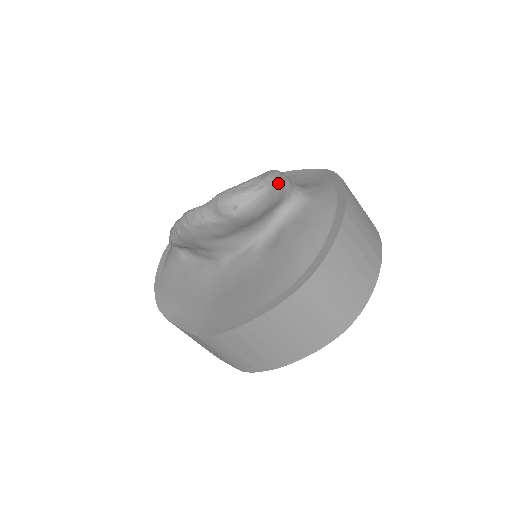
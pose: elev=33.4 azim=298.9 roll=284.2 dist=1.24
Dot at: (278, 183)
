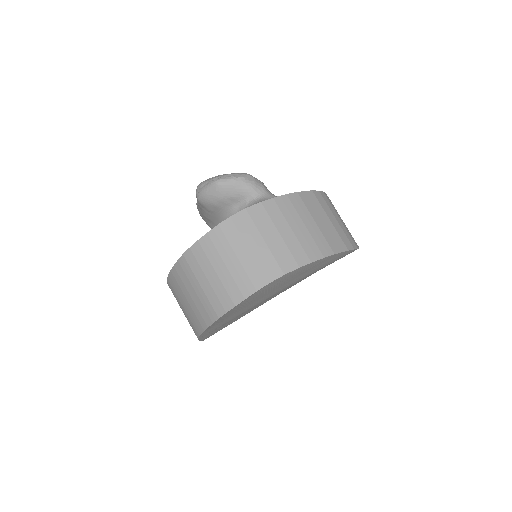
Dot at: (233, 181)
